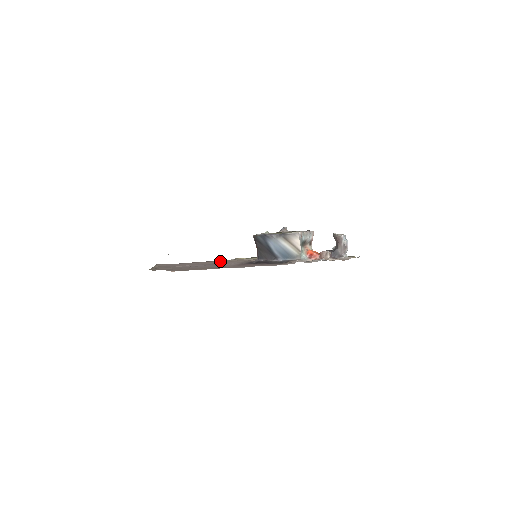
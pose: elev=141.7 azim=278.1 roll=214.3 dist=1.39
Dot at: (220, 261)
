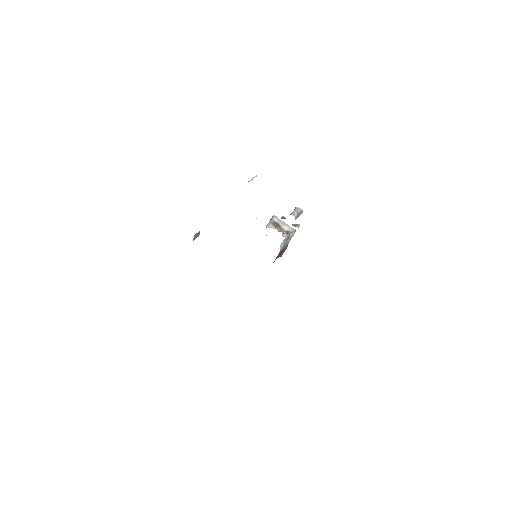
Dot at: occluded
